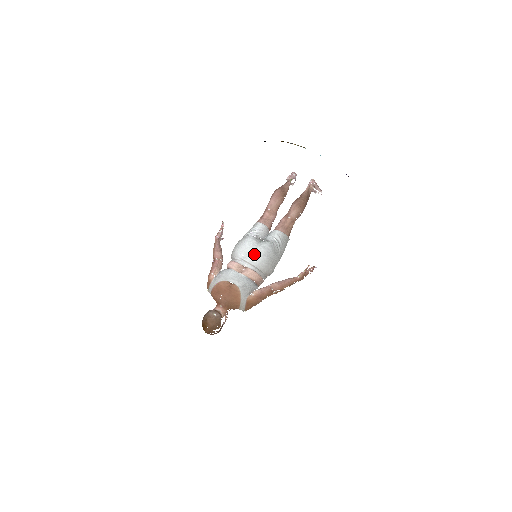
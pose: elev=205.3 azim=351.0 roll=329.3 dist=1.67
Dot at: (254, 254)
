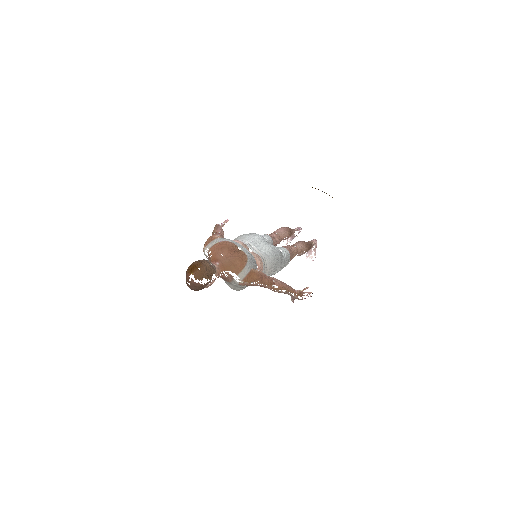
Dot at: (264, 246)
